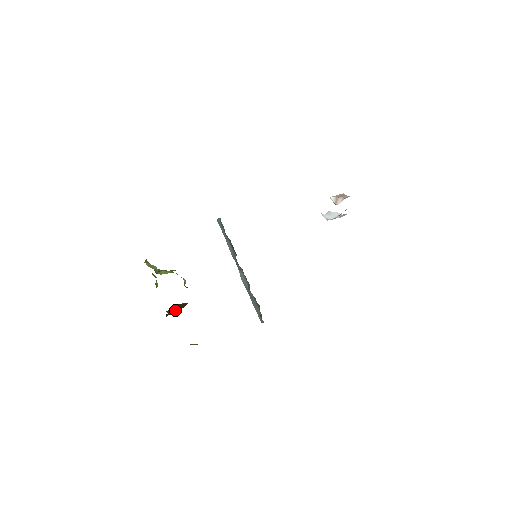
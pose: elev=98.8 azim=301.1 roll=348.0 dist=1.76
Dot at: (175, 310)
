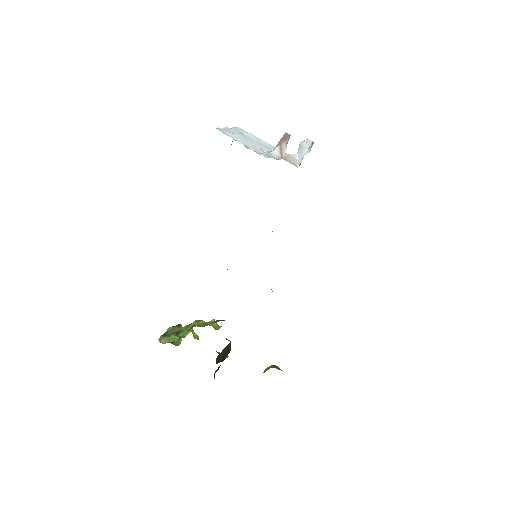
Dot at: (224, 355)
